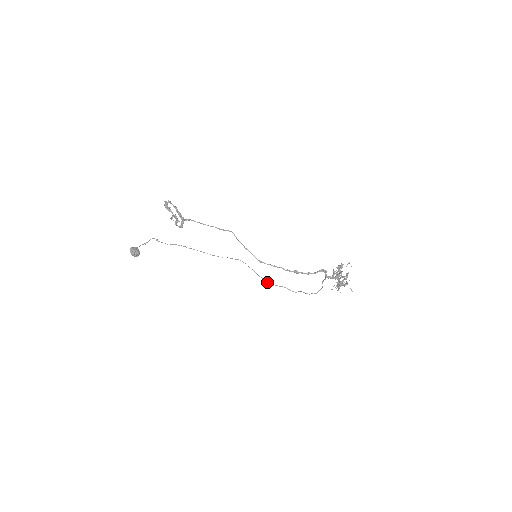
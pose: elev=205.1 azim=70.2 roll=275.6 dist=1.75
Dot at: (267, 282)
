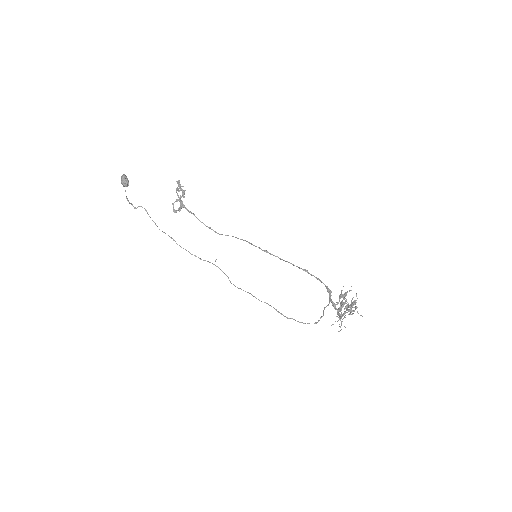
Dot at: (254, 296)
